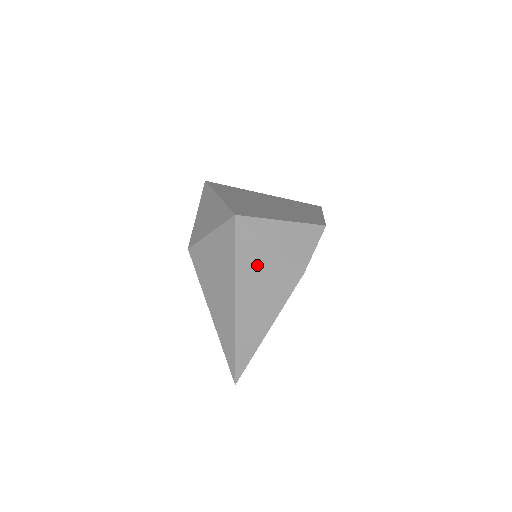
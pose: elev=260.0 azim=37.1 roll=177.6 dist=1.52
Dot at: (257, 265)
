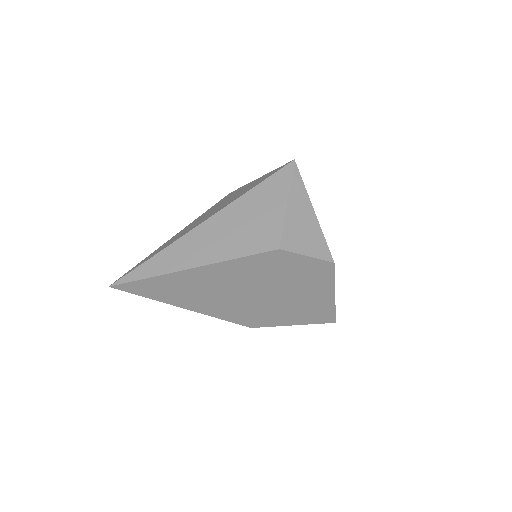
Dot at: (260, 206)
